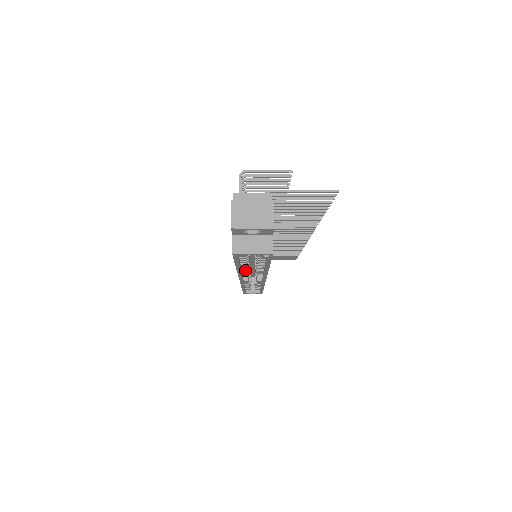
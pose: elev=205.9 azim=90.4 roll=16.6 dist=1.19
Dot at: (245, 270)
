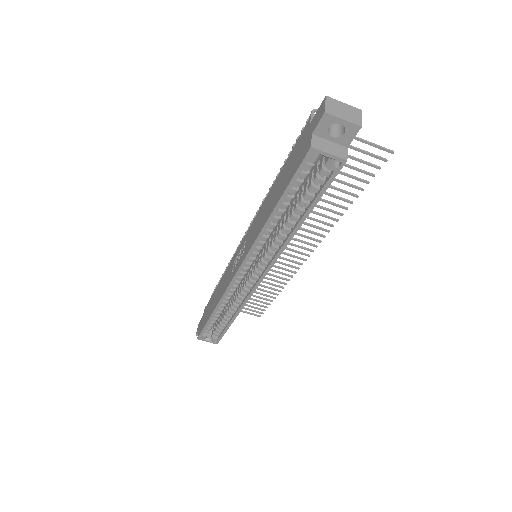
Dot at: (265, 236)
